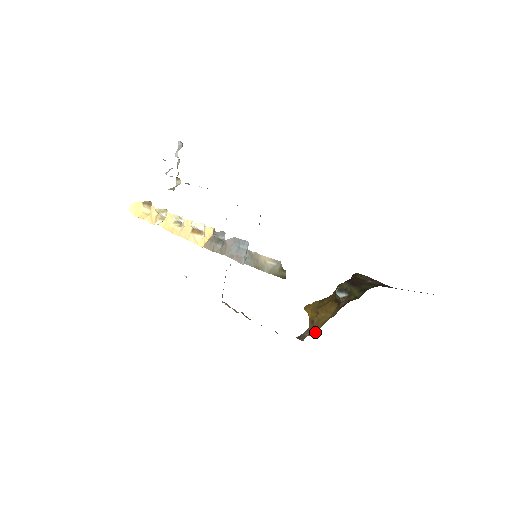
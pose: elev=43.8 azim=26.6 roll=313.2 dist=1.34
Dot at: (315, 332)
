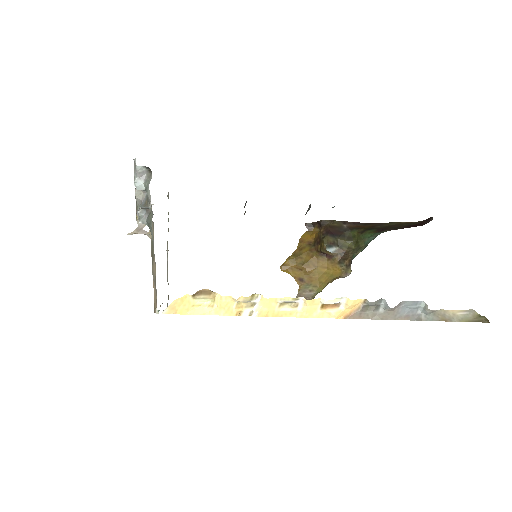
Dot at: (320, 291)
